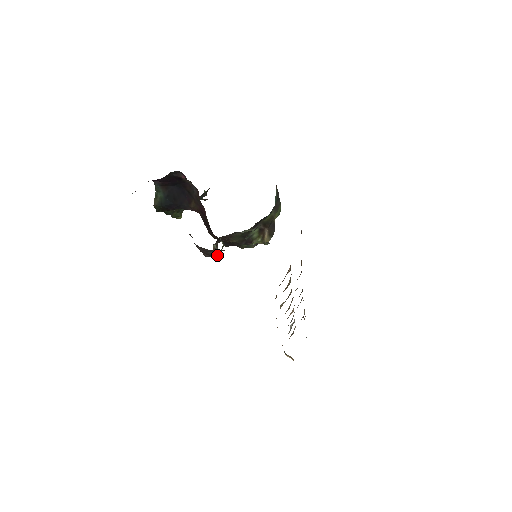
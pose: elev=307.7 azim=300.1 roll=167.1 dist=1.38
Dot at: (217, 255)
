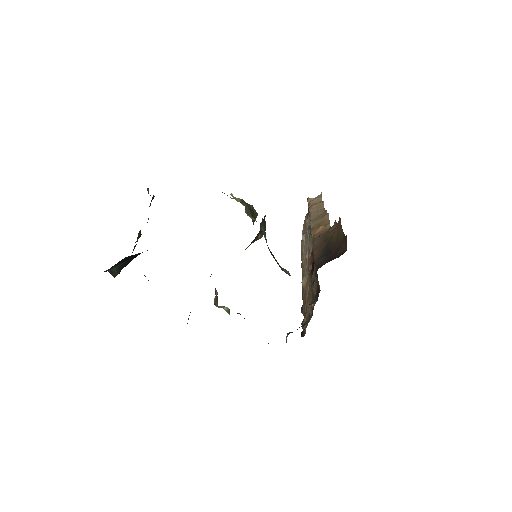
Dot at: occluded
